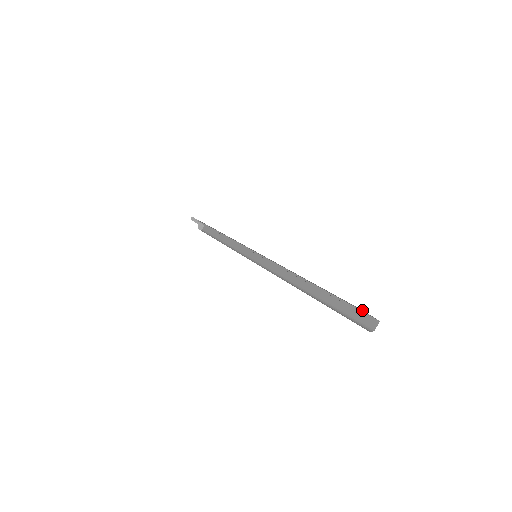
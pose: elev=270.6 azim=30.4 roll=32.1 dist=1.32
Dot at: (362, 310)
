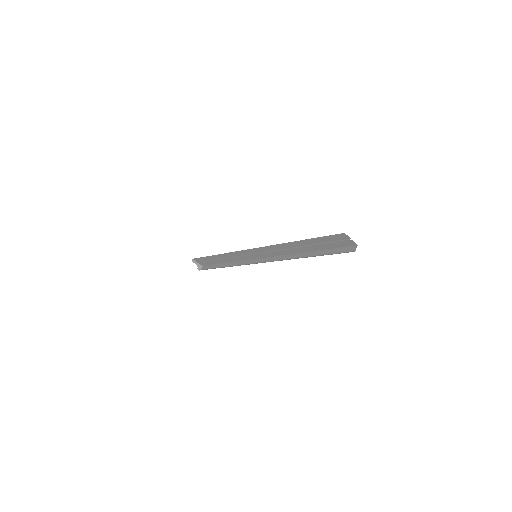
Dot at: (345, 235)
